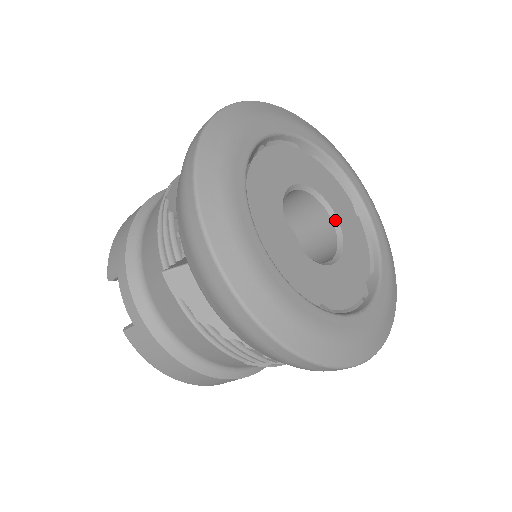
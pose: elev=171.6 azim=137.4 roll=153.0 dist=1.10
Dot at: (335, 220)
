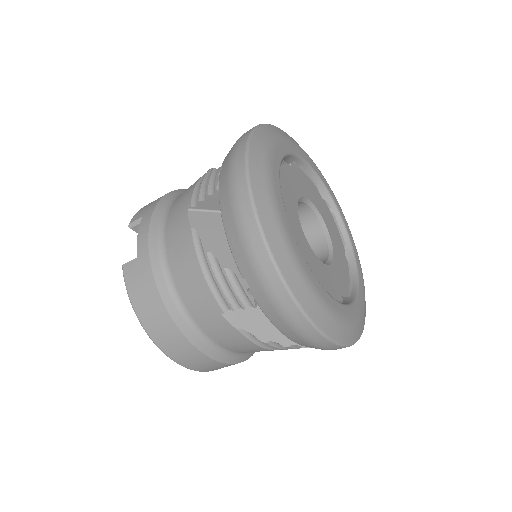
Dot at: (330, 245)
